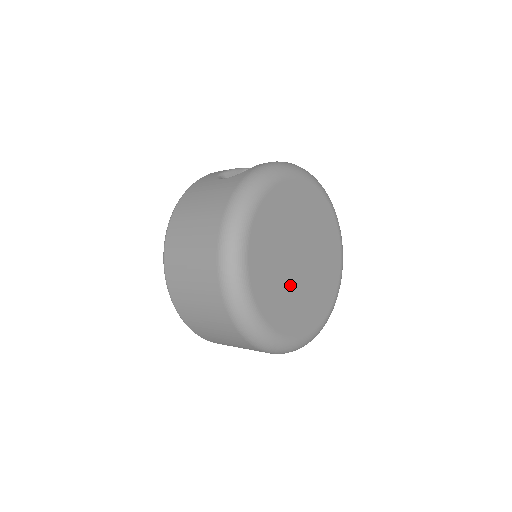
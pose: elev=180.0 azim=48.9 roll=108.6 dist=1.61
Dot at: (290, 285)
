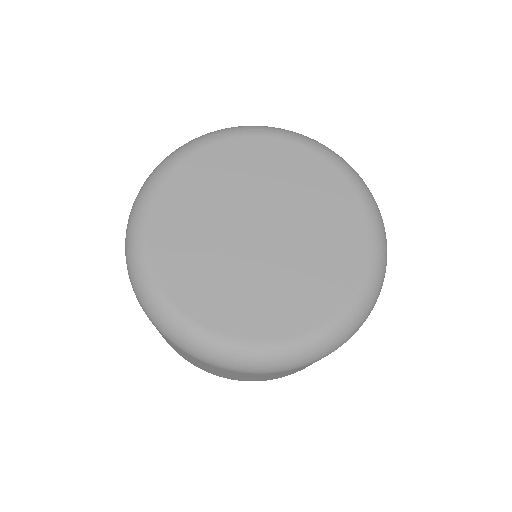
Dot at: (216, 232)
